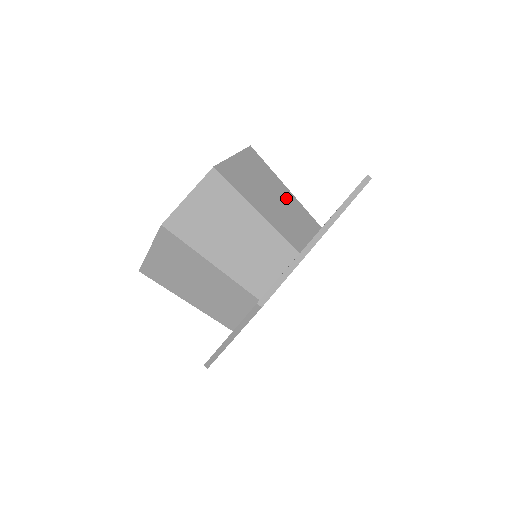
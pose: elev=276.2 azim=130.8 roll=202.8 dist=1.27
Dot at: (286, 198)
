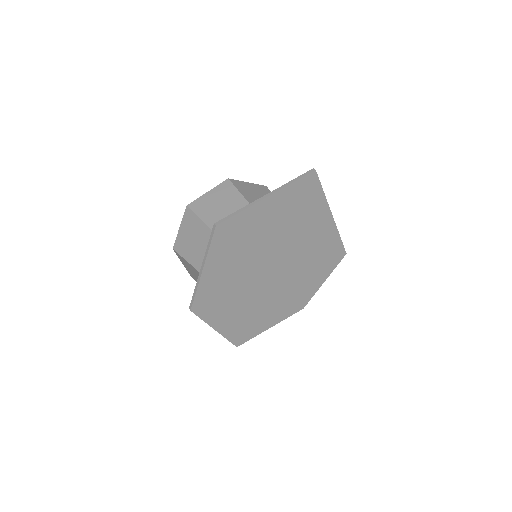
Dot at: occluded
